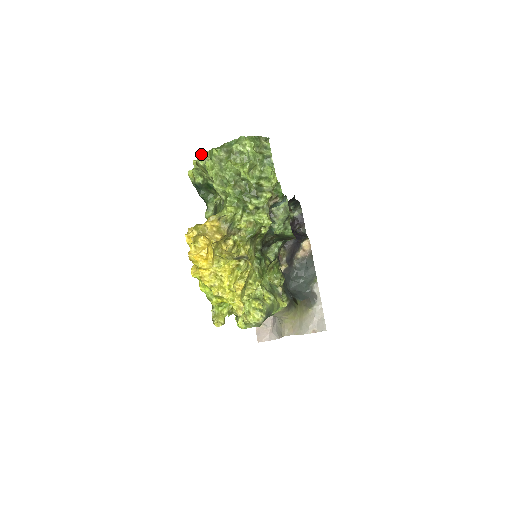
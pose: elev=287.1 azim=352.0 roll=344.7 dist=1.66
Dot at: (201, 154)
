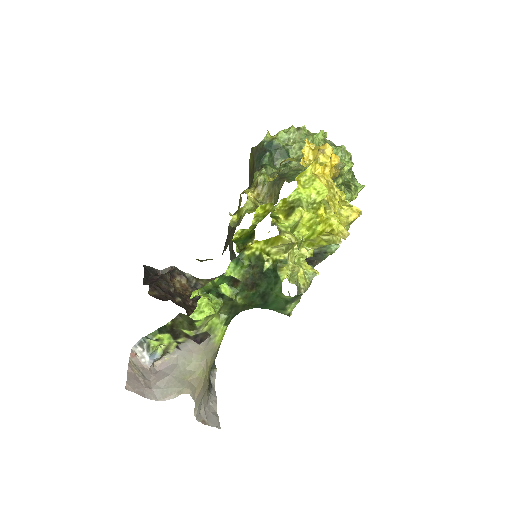
Dot at: (305, 128)
